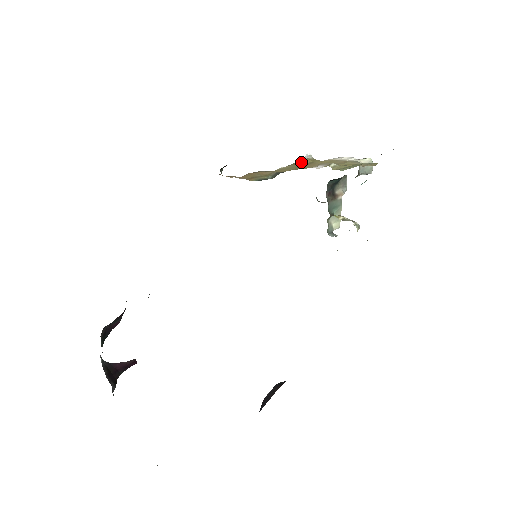
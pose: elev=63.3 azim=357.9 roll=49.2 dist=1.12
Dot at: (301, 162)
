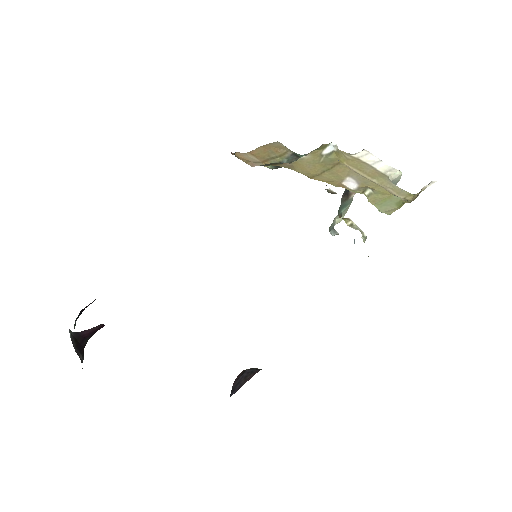
Dot at: (326, 155)
